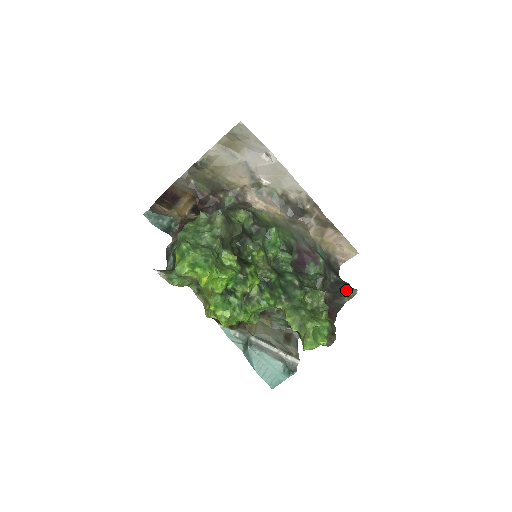
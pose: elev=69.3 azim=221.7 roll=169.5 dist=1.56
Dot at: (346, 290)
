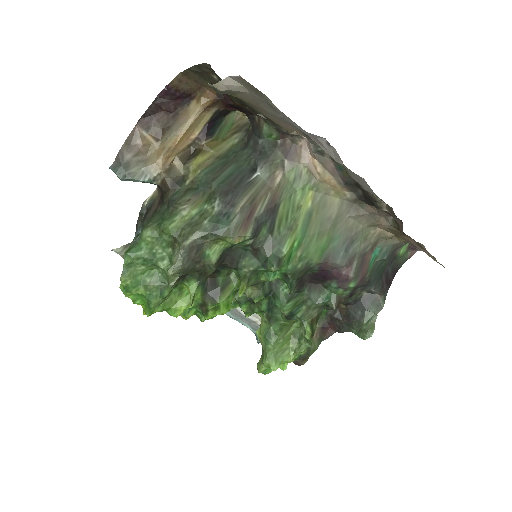
Dot at: (363, 322)
